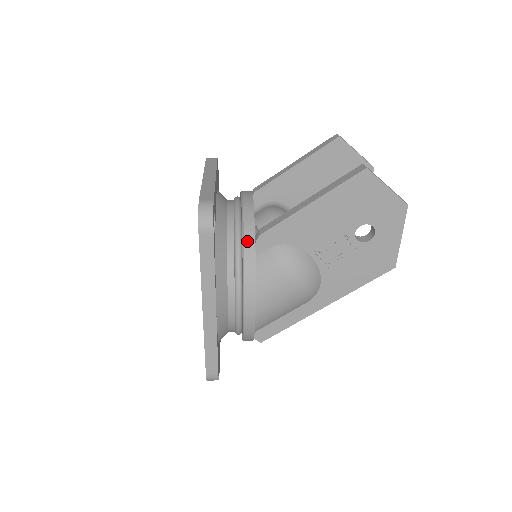
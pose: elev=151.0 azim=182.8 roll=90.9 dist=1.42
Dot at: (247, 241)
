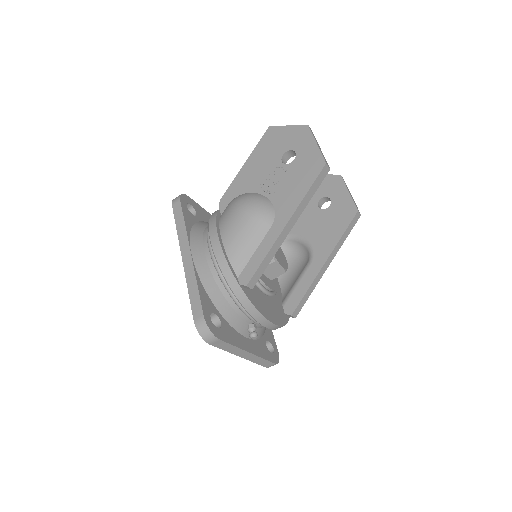
Dot at: (215, 211)
